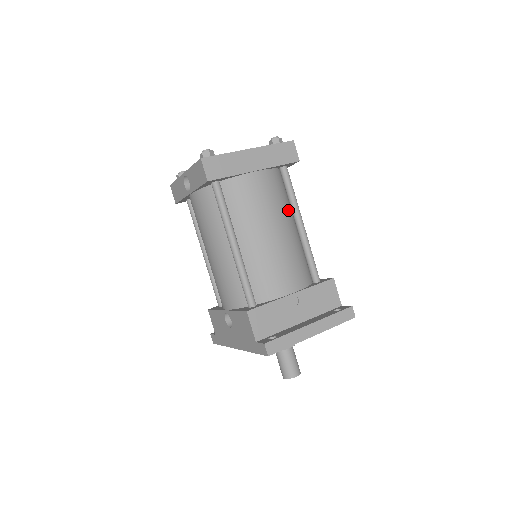
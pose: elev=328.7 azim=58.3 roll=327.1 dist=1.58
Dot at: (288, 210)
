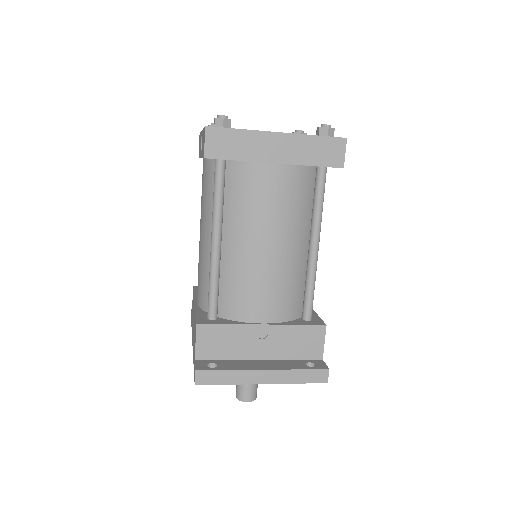
Dot at: (305, 223)
